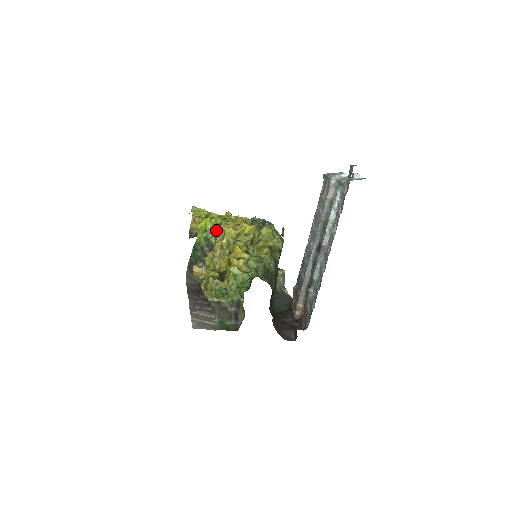
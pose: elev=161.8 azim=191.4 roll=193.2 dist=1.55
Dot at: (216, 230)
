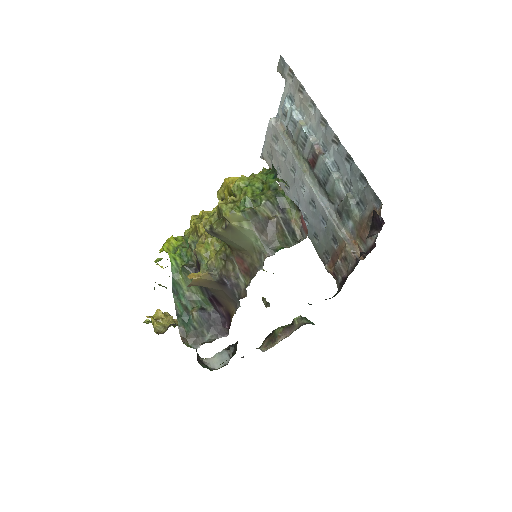
Dot at: (188, 231)
